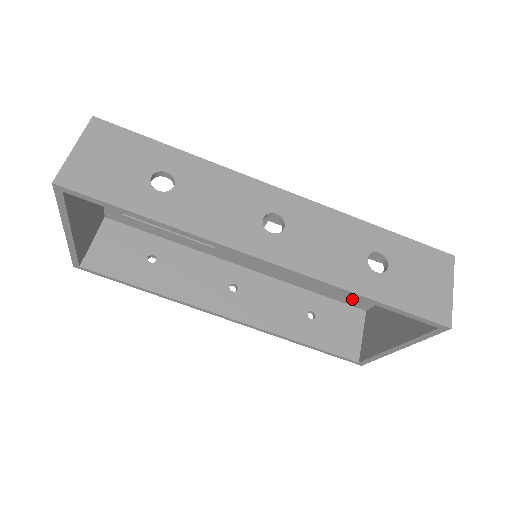
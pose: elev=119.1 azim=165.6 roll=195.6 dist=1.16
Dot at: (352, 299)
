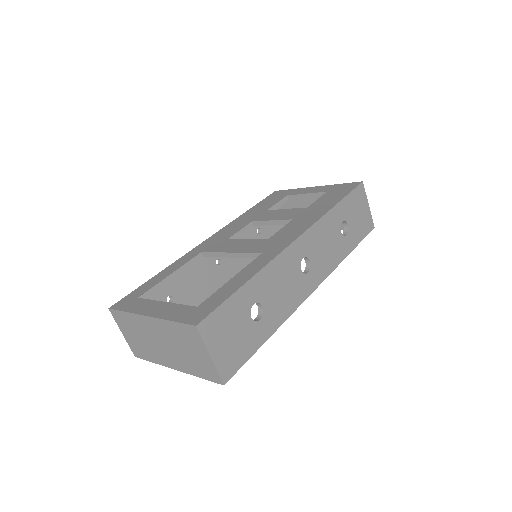
Dot at: occluded
